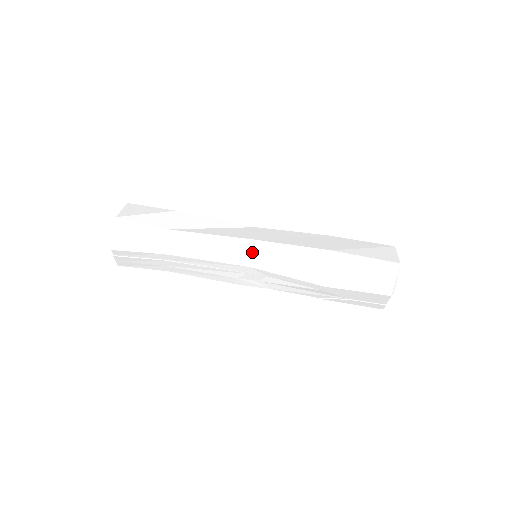
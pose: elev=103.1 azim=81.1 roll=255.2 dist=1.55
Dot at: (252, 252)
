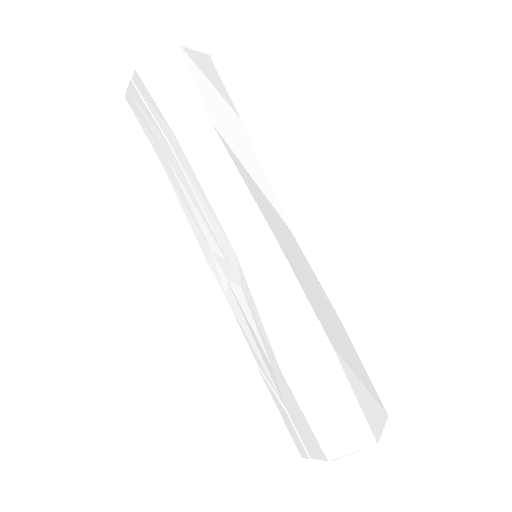
Dot at: (258, 247)
